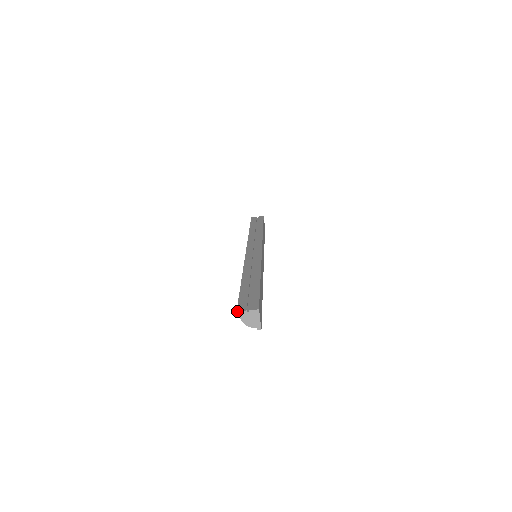
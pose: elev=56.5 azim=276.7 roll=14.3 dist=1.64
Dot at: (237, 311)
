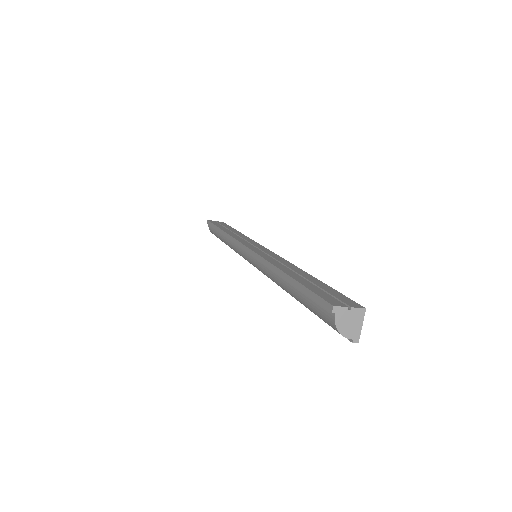
Dot at: (334, 306)
